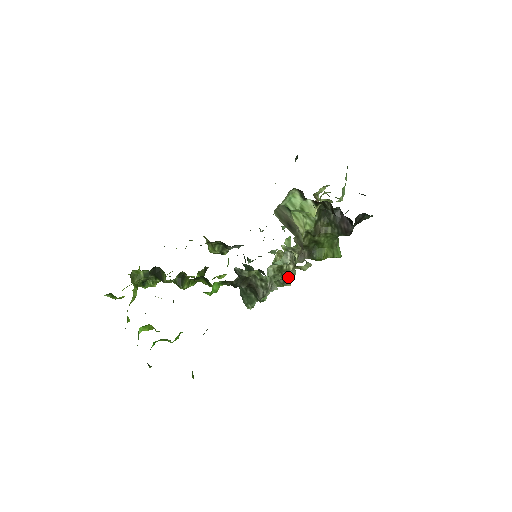
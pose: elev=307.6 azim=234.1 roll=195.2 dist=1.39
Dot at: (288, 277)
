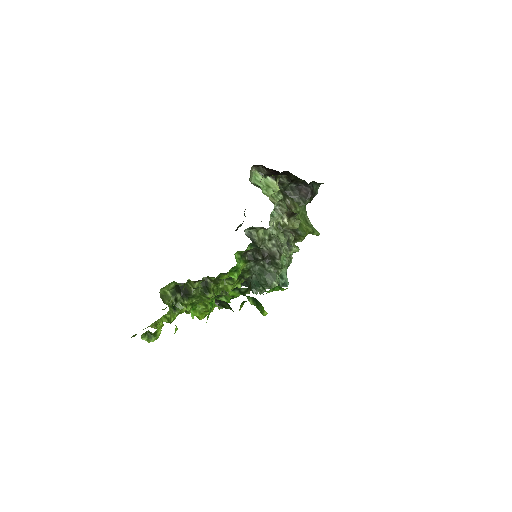
Dot at: (289, 243)
